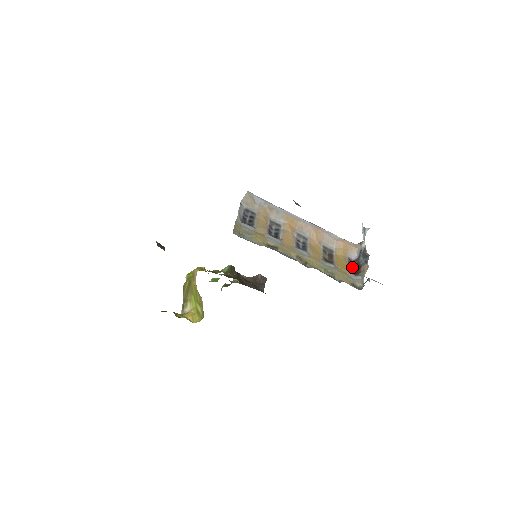
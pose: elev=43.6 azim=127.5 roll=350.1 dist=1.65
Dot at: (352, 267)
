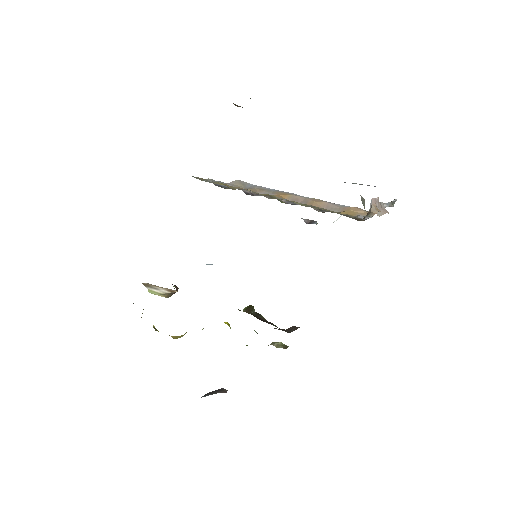
Dot at: (359, 220)
